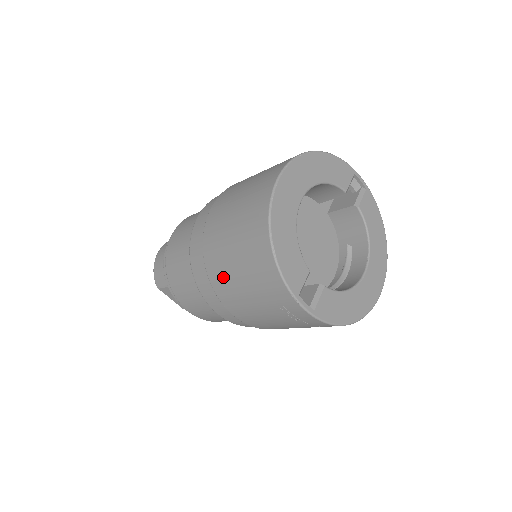
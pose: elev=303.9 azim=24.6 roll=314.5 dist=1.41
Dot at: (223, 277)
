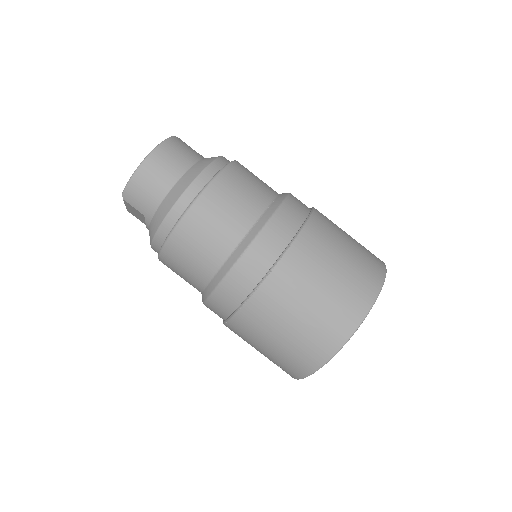
Dot at: (254, 328)
